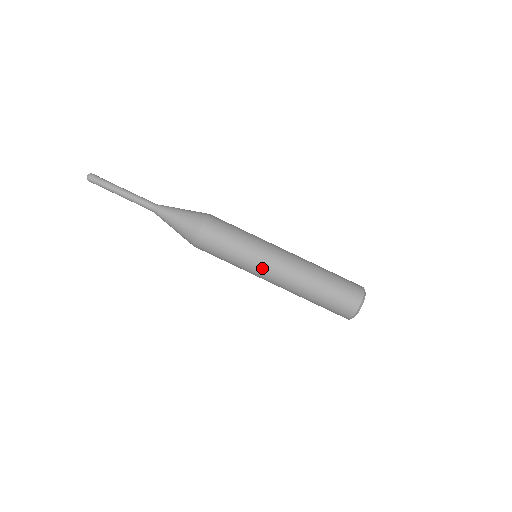
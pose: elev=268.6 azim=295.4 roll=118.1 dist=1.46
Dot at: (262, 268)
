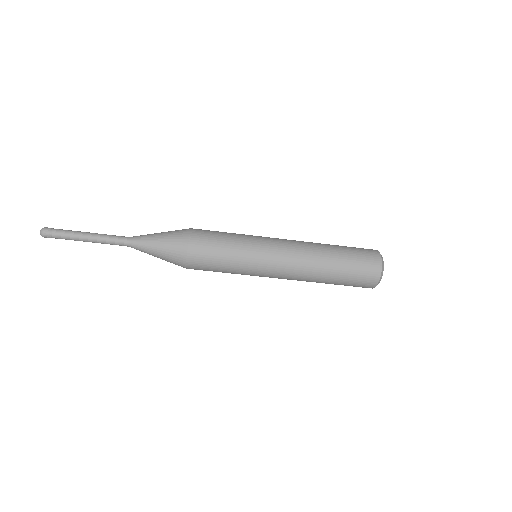
Dot at: (268, 267)
